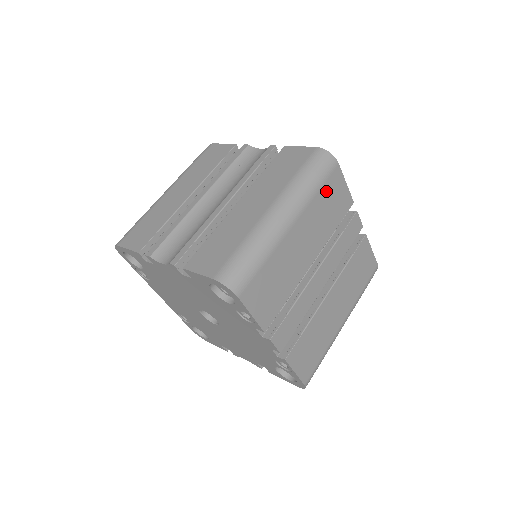
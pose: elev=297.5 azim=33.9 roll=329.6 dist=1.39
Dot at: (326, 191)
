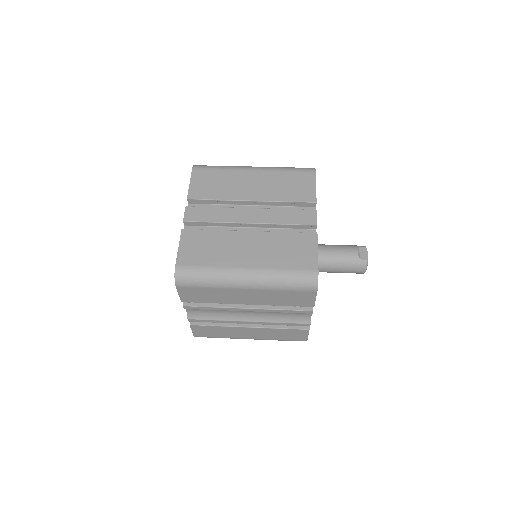
Dot at: (293, 177)
